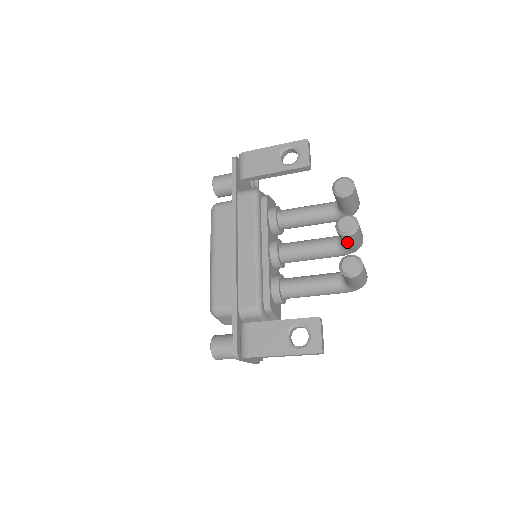
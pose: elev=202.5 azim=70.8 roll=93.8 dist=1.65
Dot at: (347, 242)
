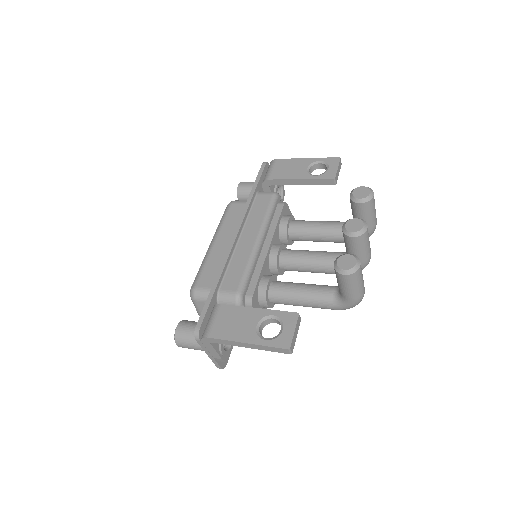
Dot at: (351, 249)
